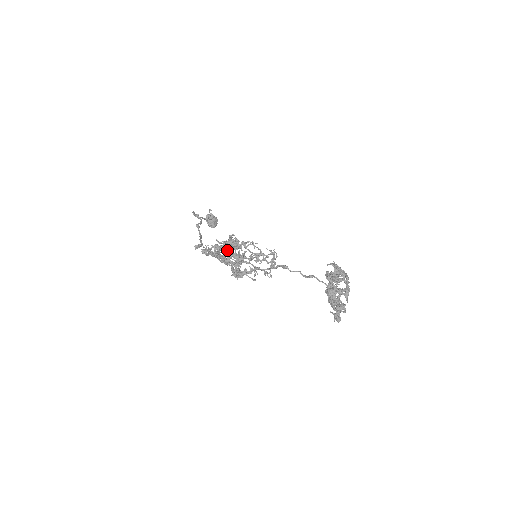
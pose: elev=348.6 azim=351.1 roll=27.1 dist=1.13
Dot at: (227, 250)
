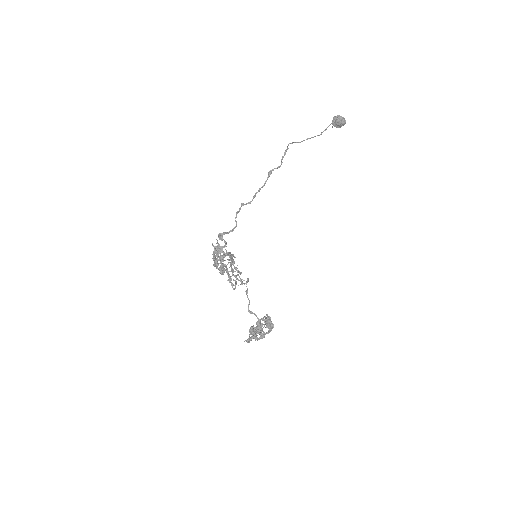
Dot at: (215, 262)
